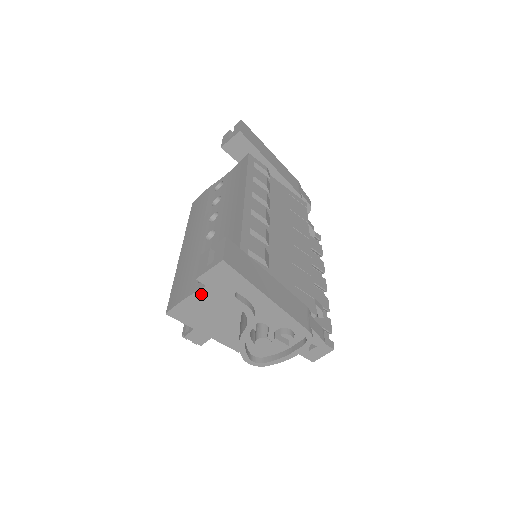
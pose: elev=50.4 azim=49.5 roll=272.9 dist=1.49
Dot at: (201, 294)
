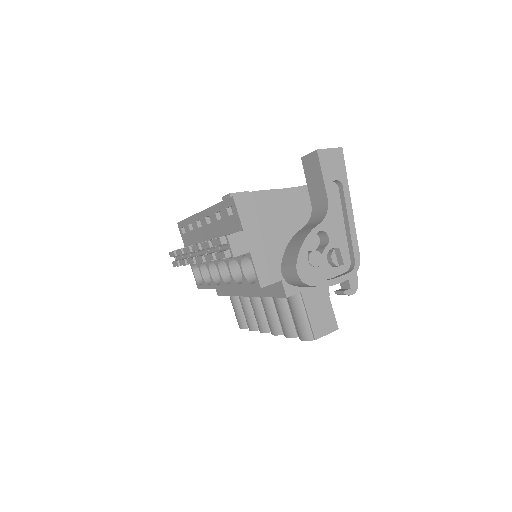
Dot at: (276, 194)
